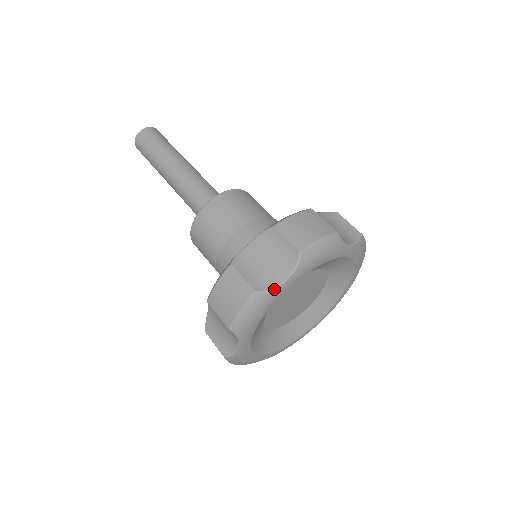
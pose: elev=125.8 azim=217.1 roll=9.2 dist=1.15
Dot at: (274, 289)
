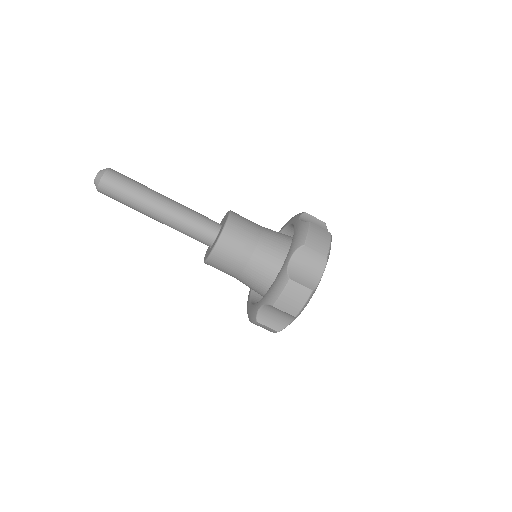
Dot at: occluded
